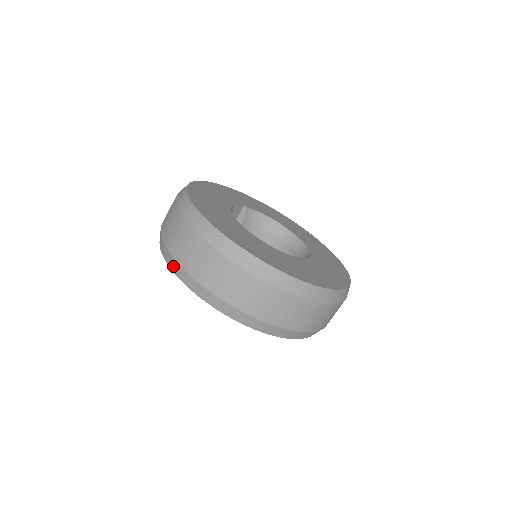
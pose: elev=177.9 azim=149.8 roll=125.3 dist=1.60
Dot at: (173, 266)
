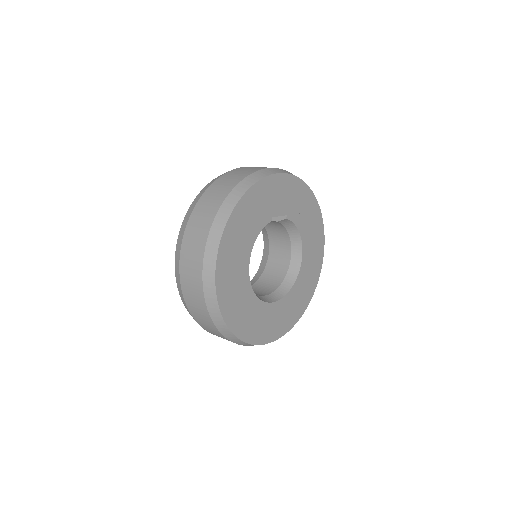
Dot at: (178, 247)
